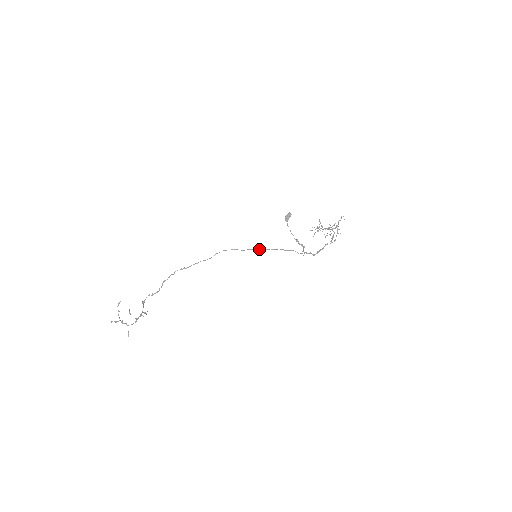
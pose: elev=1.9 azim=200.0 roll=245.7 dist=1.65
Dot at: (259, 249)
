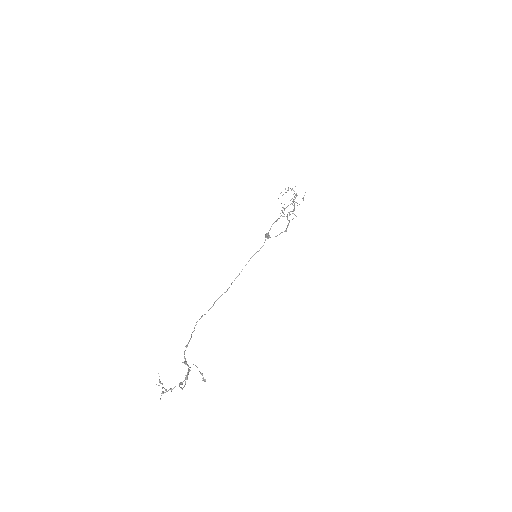
Dot at: (255, 253)
